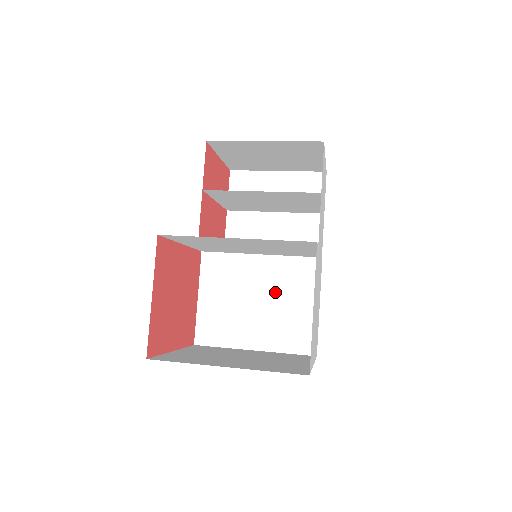
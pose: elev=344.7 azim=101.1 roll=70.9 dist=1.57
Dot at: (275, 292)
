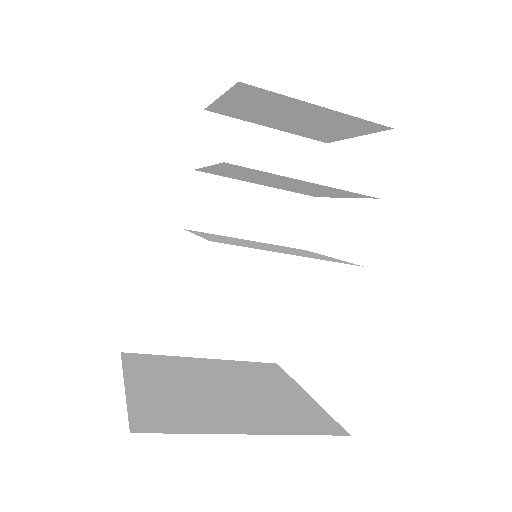
Dot at: (239, 286)
